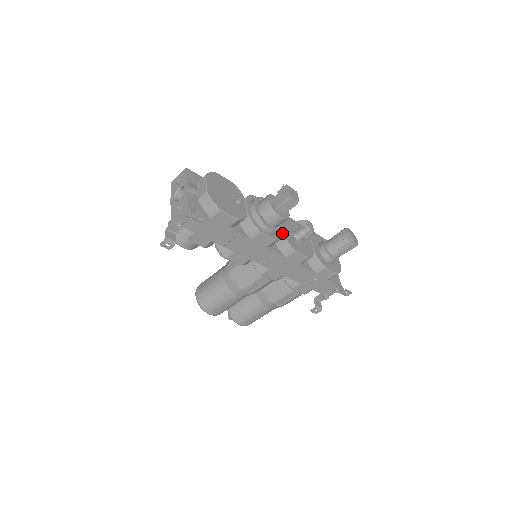
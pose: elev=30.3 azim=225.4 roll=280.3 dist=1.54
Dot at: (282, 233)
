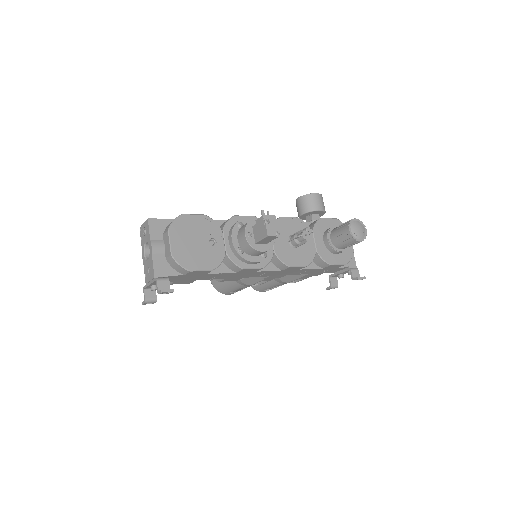
Dot at: (273, 251)
